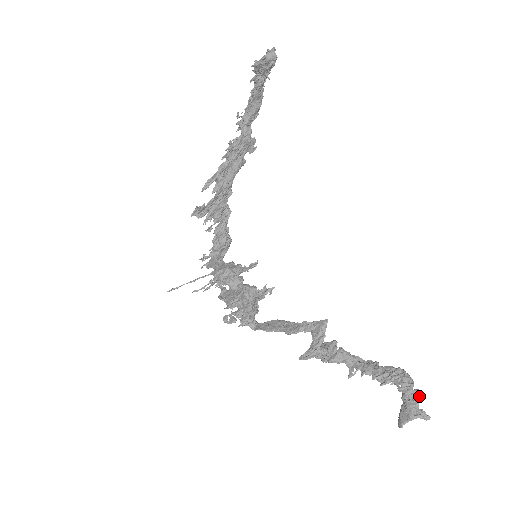
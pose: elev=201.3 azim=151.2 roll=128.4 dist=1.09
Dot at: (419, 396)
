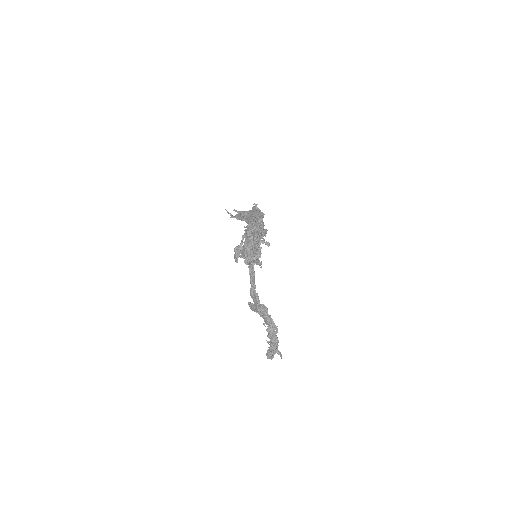
Dot at: (271, 359)
